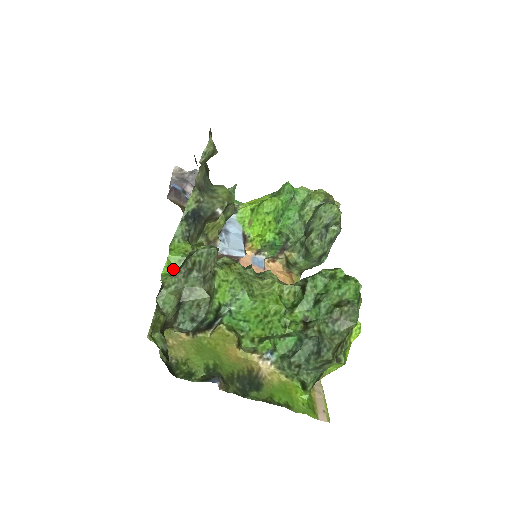
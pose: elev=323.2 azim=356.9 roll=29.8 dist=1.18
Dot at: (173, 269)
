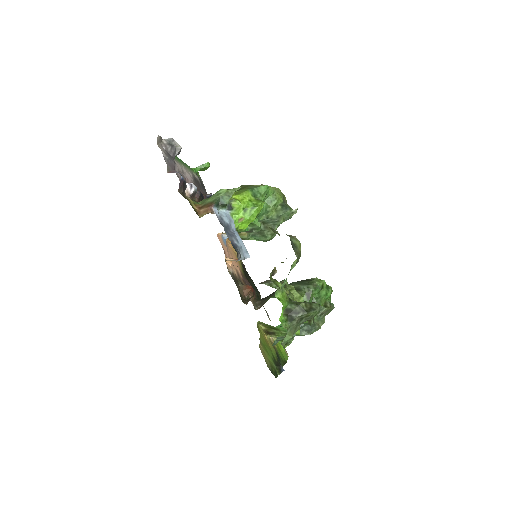
Dot at: (283, 314)
